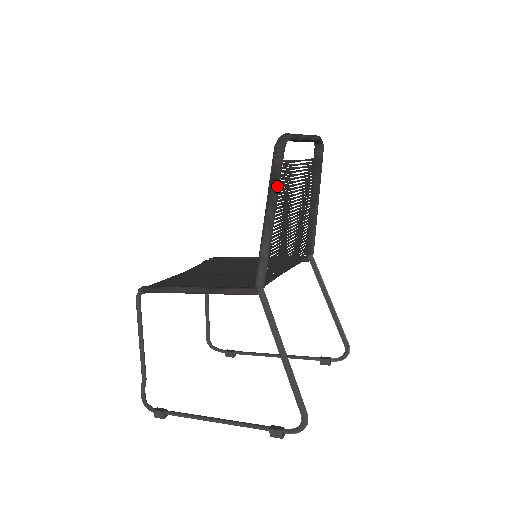
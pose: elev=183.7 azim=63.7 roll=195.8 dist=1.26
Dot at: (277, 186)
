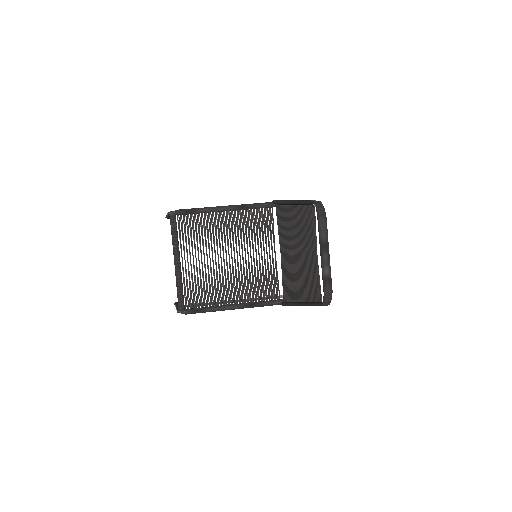
Dot at: occluded
